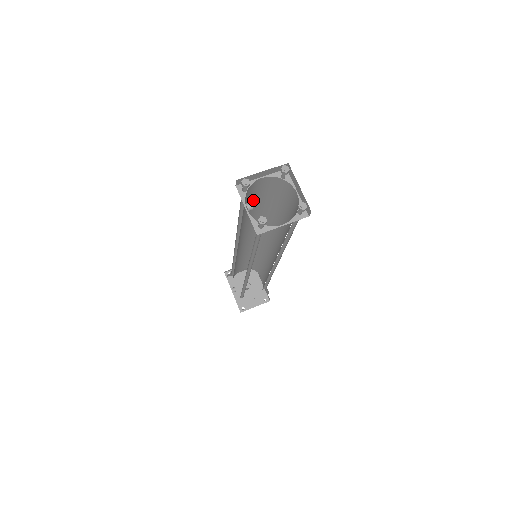
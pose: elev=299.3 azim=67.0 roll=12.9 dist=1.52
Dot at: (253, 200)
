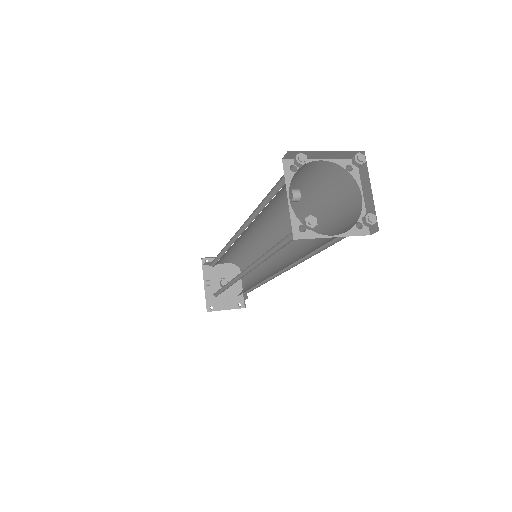
Dot at: (290, 186)
